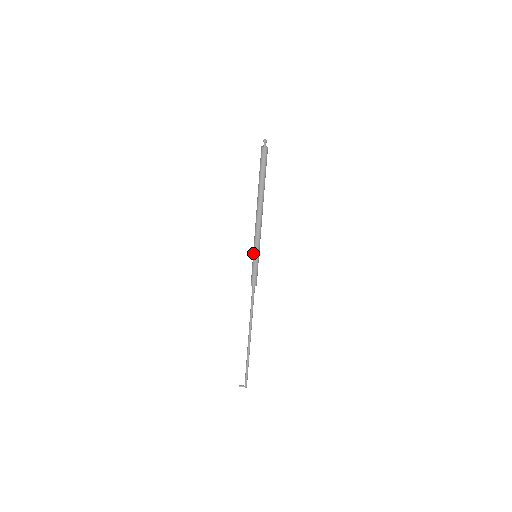
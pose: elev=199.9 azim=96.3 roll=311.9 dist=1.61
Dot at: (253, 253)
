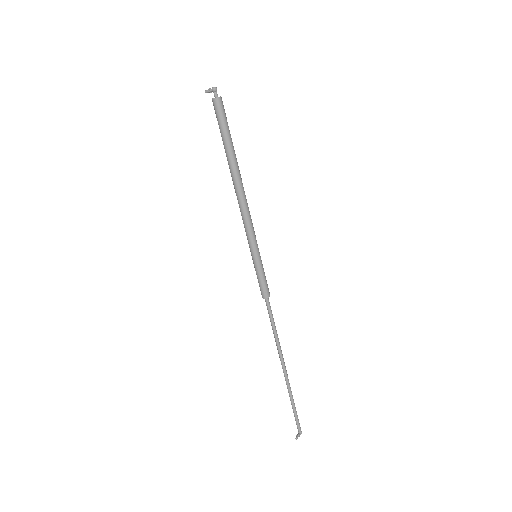
Dot at: (253, 253)
